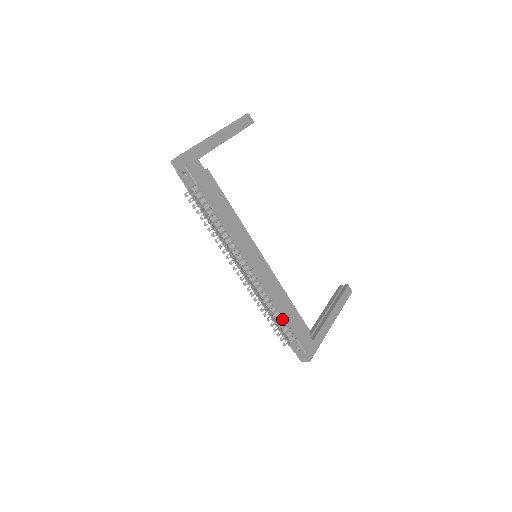
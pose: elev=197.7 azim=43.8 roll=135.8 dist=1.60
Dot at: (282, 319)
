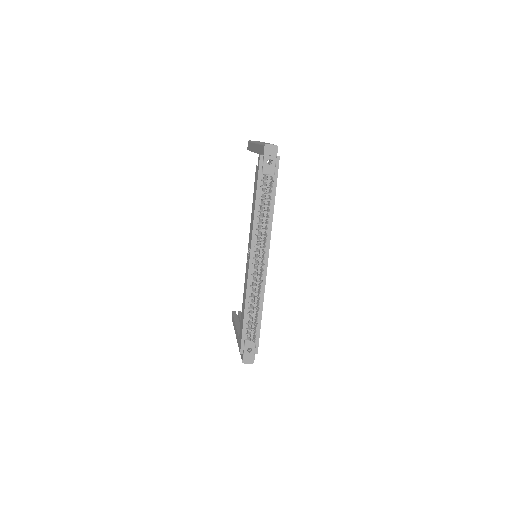
Dot at: occluded
